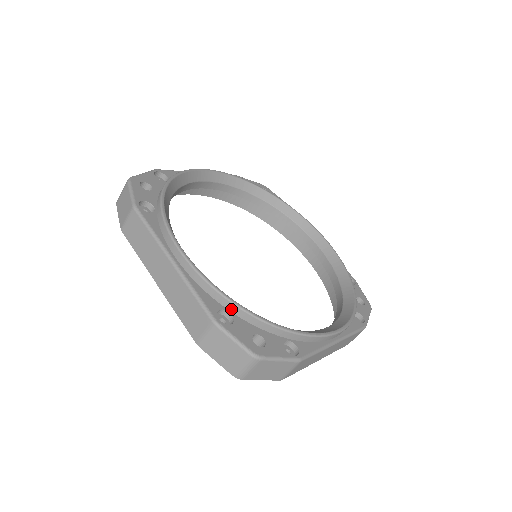
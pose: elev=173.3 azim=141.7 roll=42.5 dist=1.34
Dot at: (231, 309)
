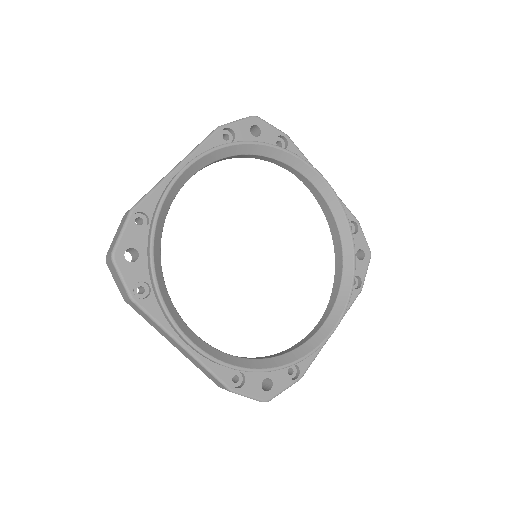
Dot at: (242, 371)
